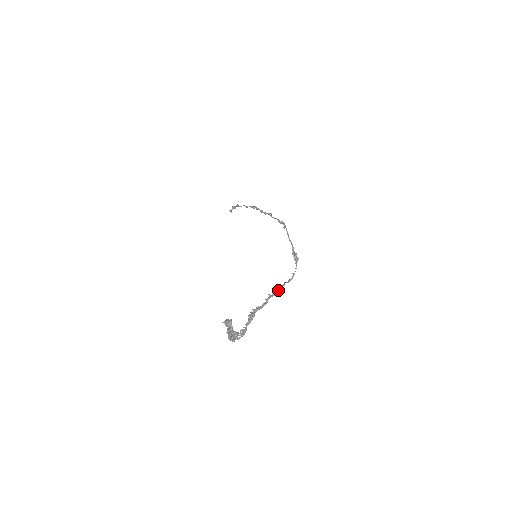
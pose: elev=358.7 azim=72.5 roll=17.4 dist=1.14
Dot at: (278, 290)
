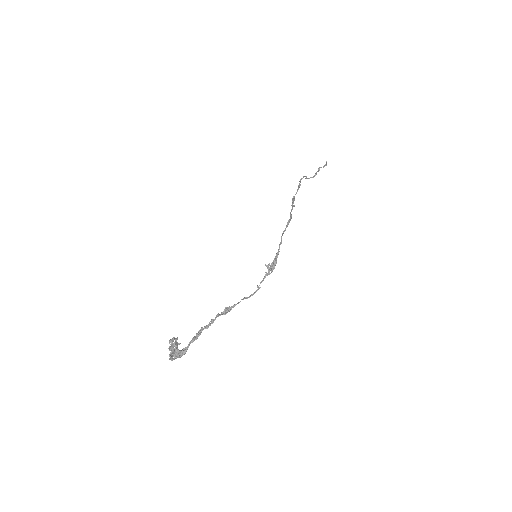
Dot at: (230, 308)
